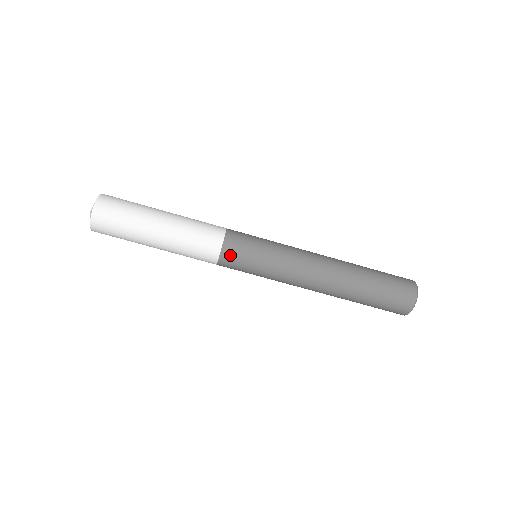
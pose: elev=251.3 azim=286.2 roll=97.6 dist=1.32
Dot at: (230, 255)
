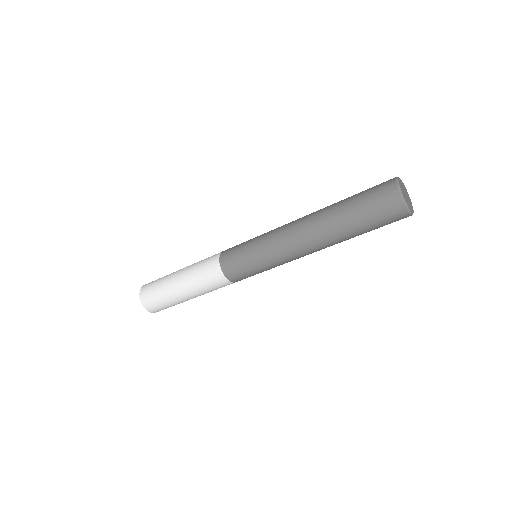
Dot at: occluded
